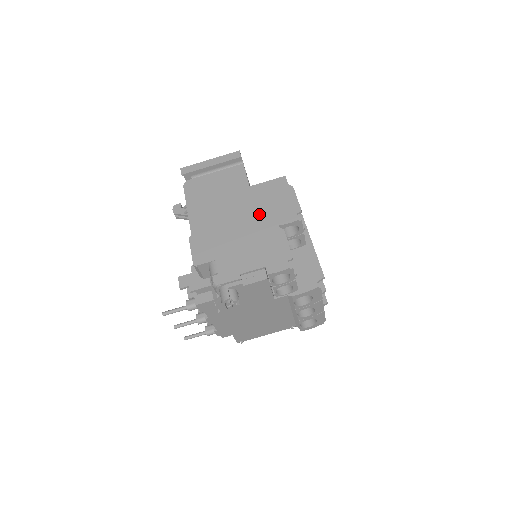
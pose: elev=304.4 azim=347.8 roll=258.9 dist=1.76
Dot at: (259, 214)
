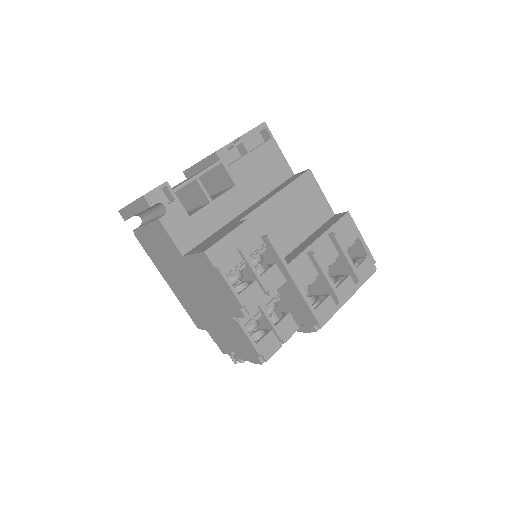
Dot at: (210, 296)
